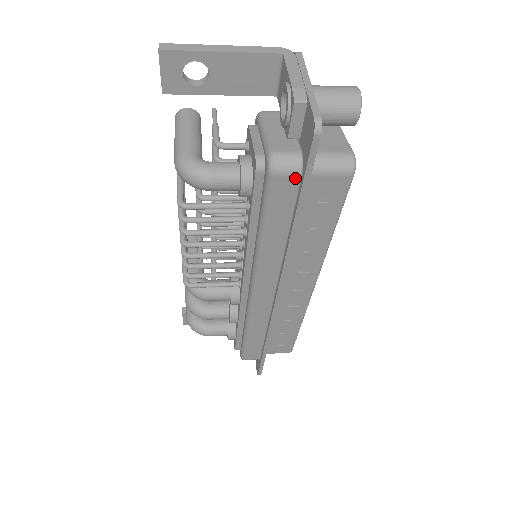
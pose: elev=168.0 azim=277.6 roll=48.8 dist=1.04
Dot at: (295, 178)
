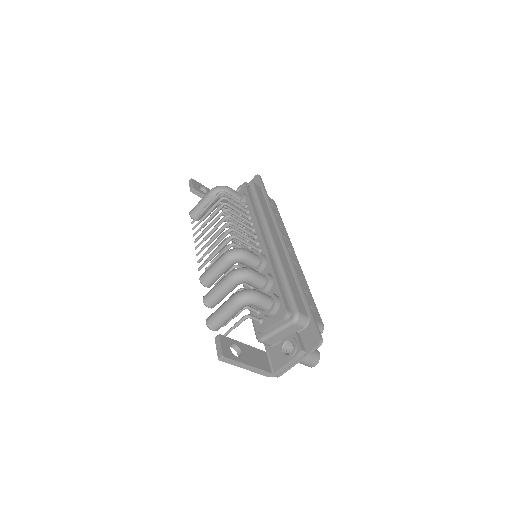
Dot at: (260, 188)
